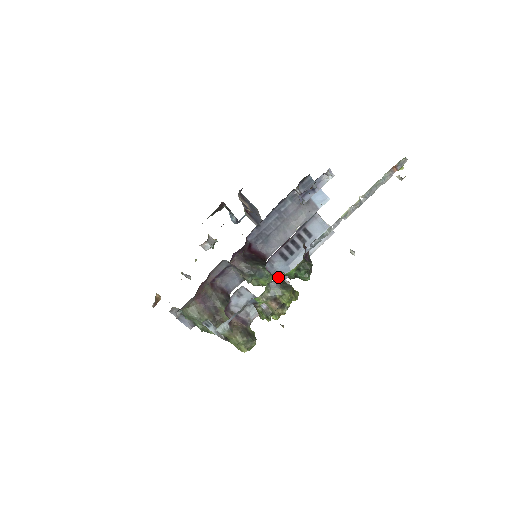
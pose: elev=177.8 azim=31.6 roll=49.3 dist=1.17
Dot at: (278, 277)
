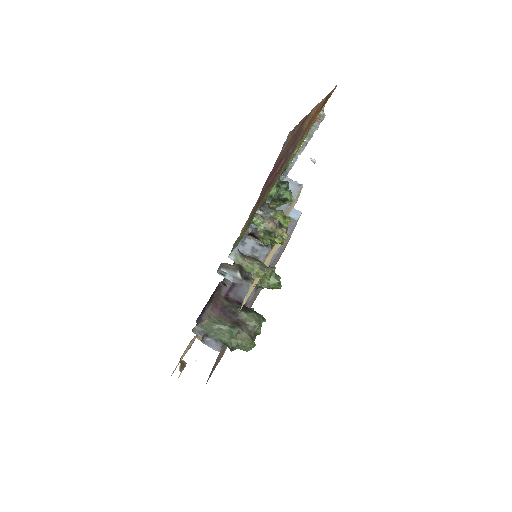
Dot at: (267, 207)
